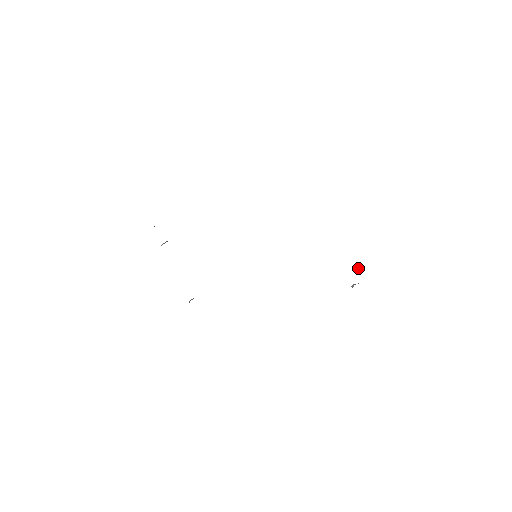
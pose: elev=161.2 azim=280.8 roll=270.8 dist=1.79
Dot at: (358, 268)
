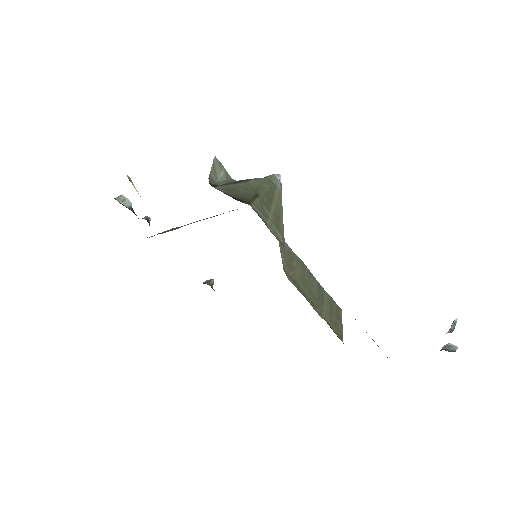
Dot at: (451, 326)
